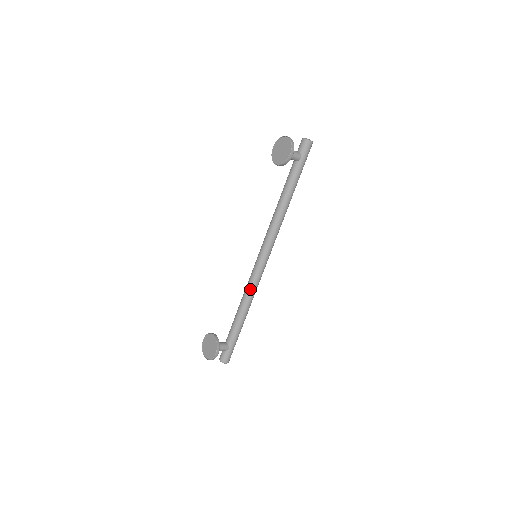
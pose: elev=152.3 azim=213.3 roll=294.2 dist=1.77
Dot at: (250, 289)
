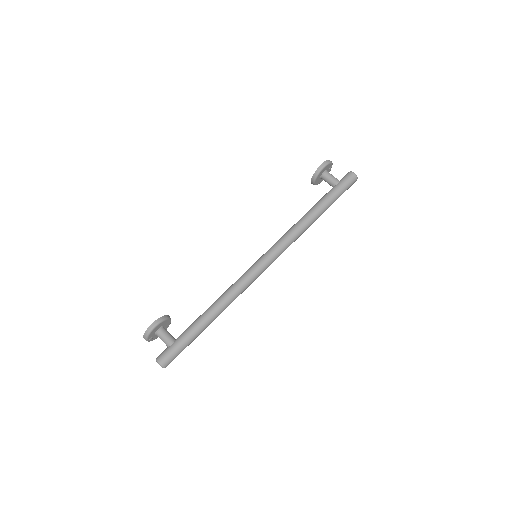
Dot at: (232, 286)
